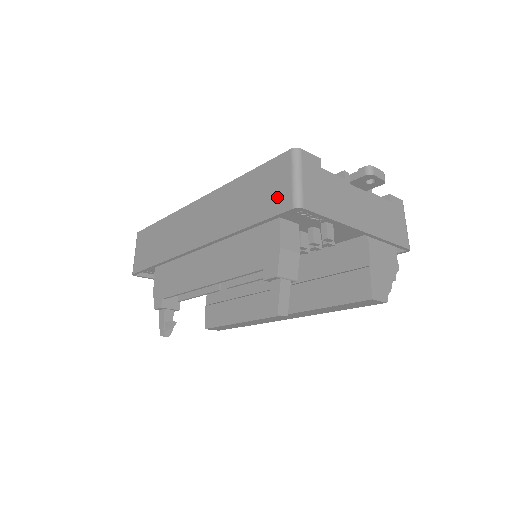
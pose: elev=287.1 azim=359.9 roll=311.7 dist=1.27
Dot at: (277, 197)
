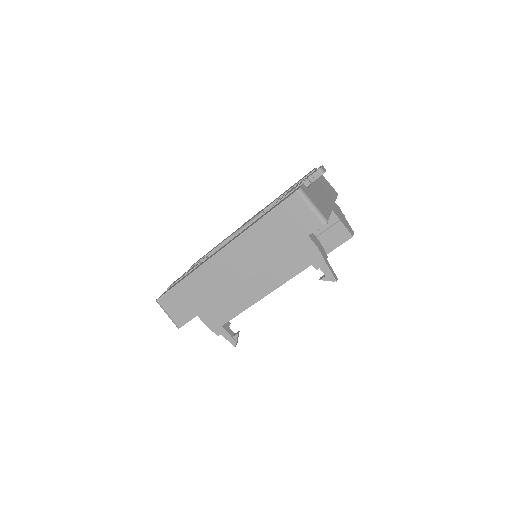
Dot at: (305, 223)
